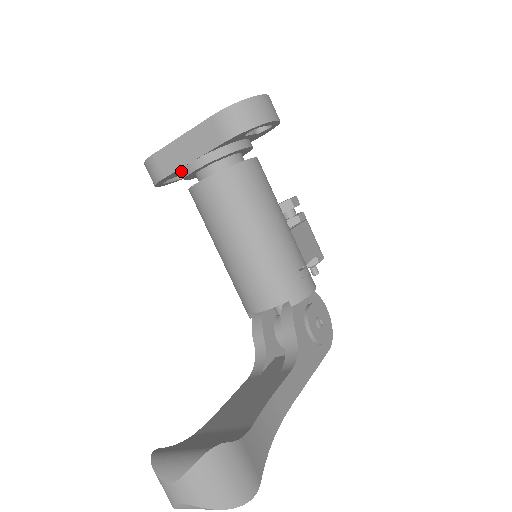
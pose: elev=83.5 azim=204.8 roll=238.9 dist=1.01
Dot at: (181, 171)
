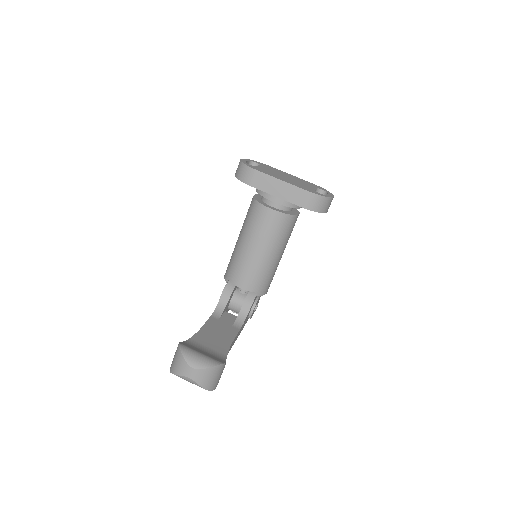
Dot at: (263, 191)
